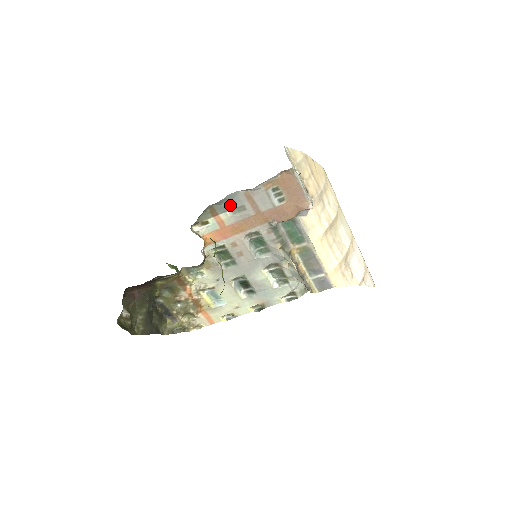
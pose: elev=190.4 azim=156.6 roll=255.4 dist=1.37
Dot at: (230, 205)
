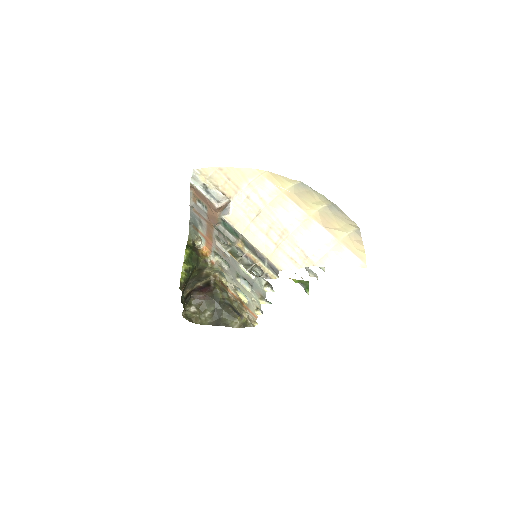
Dot at: (196, 221)
